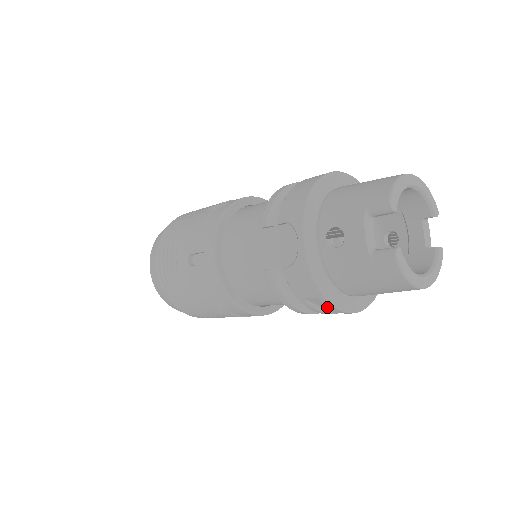
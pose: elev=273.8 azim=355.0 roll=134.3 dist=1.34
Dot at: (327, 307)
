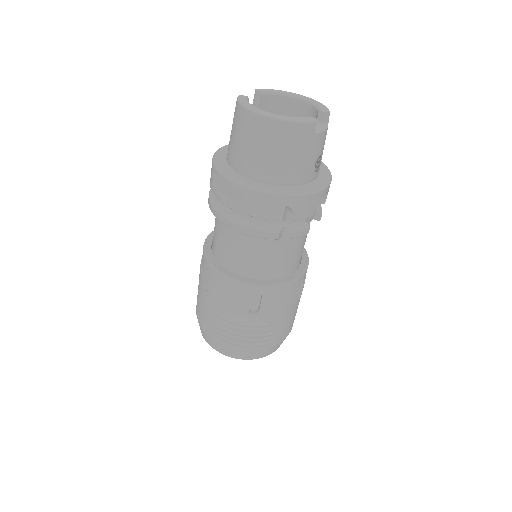
Dot at: (229, 193)
